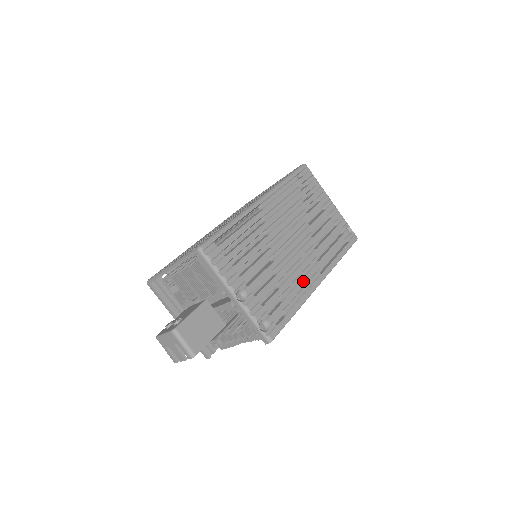
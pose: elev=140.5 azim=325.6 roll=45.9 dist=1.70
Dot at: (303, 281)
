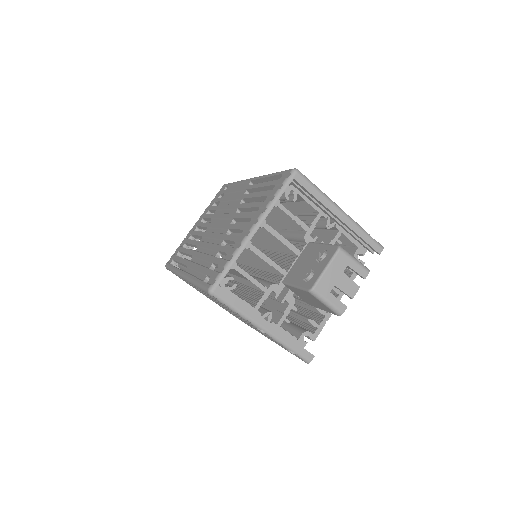
Dot at: occluded
